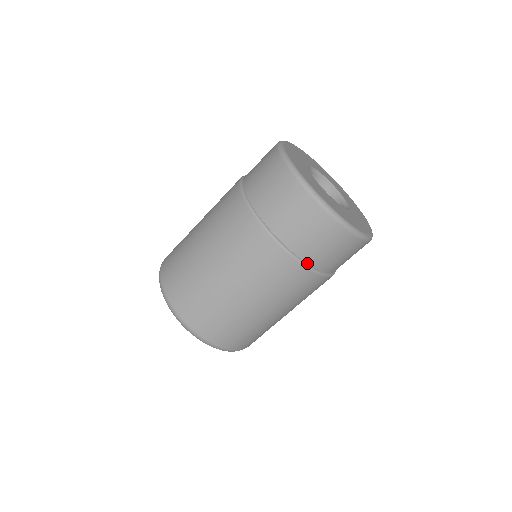
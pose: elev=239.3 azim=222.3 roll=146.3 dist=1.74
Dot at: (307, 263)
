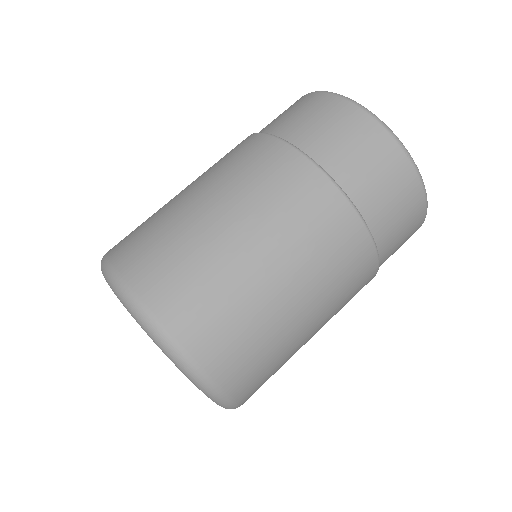
Dot at: occluded
